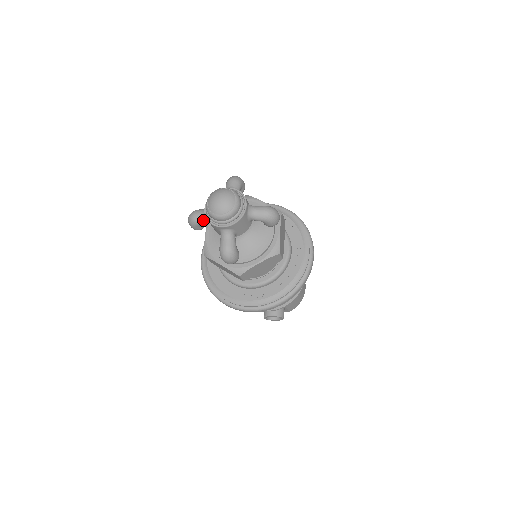
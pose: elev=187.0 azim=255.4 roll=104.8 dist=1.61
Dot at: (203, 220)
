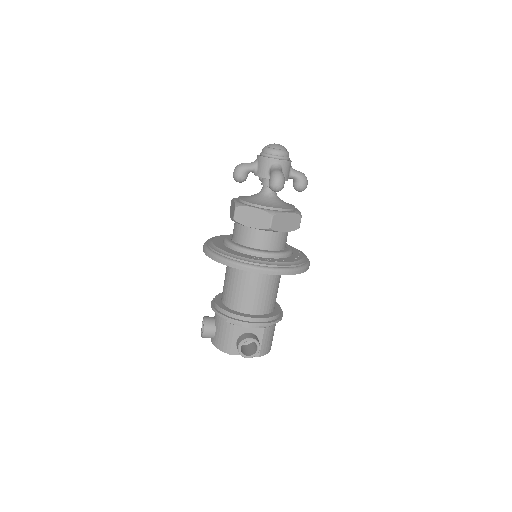
Dot at: (252, 165)
